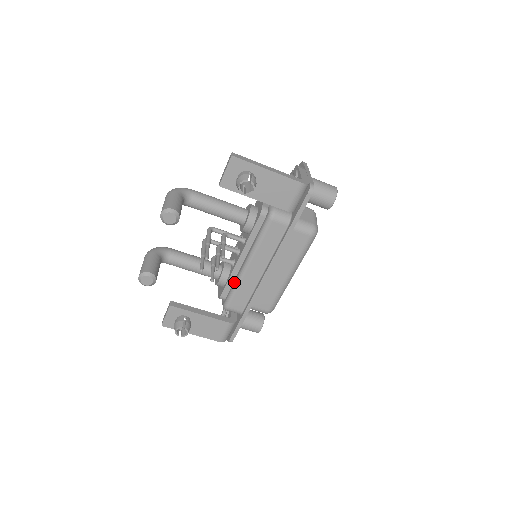
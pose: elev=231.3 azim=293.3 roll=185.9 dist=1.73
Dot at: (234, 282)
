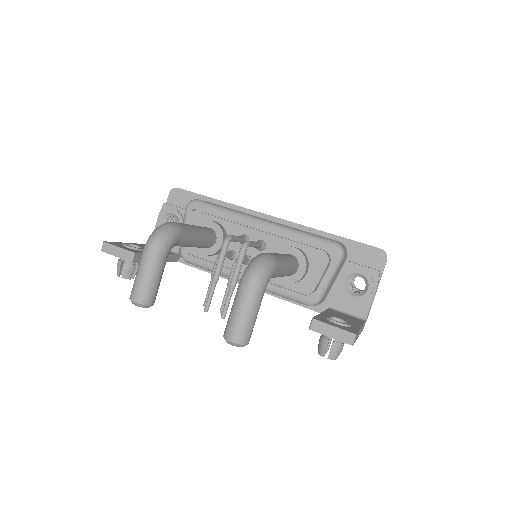
Dot at: occluded
